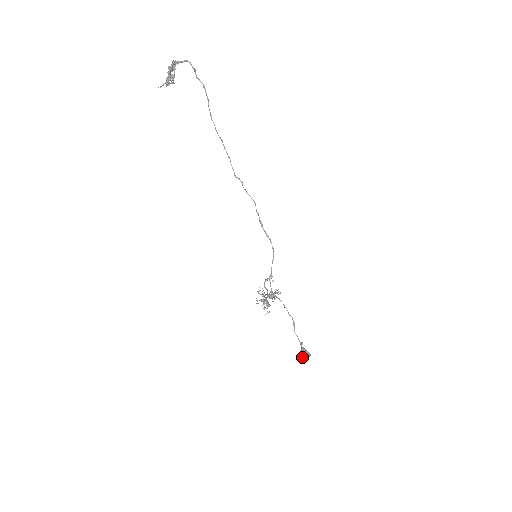
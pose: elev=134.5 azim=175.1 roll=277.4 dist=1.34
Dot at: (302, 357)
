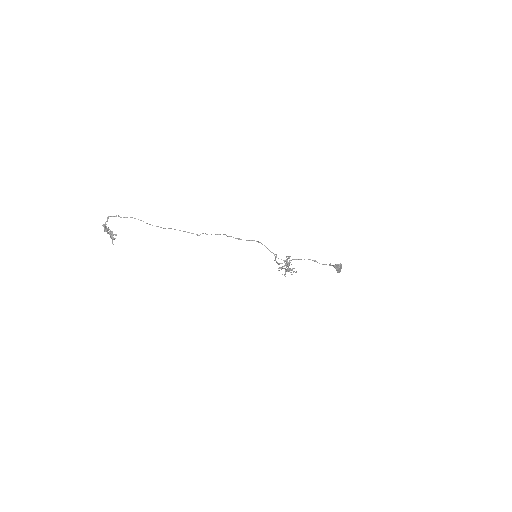
Dot at: (339, 270)
